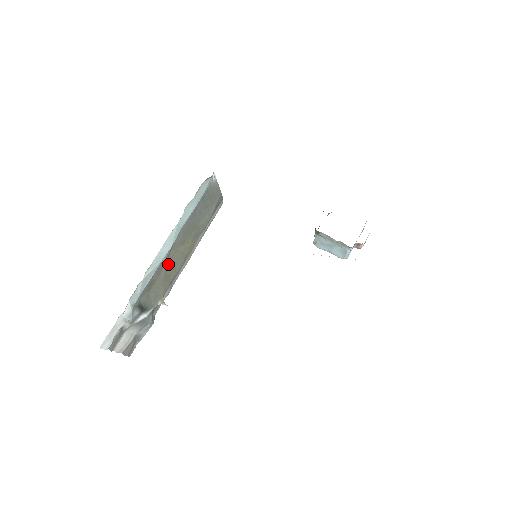
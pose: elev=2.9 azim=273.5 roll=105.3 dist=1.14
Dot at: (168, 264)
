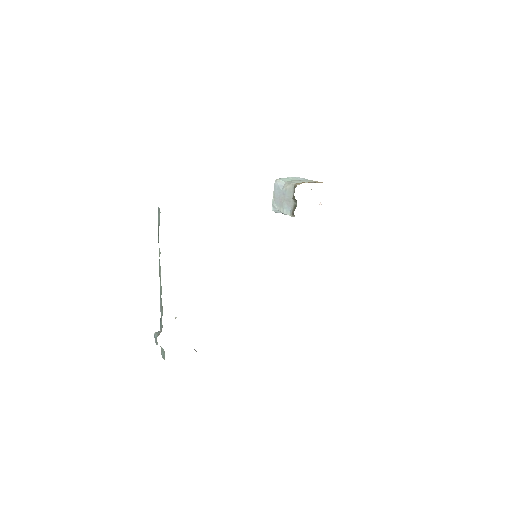
Dot at: occluded
